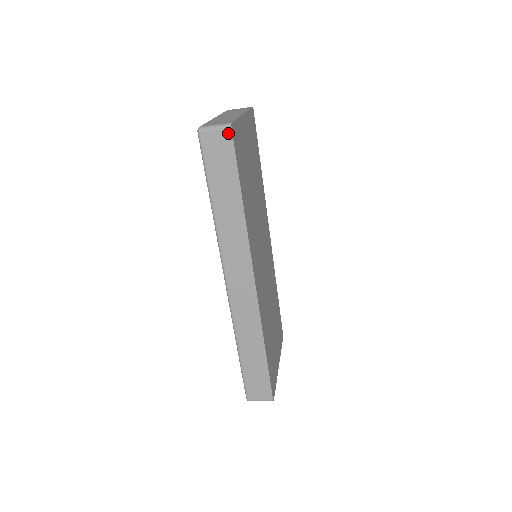
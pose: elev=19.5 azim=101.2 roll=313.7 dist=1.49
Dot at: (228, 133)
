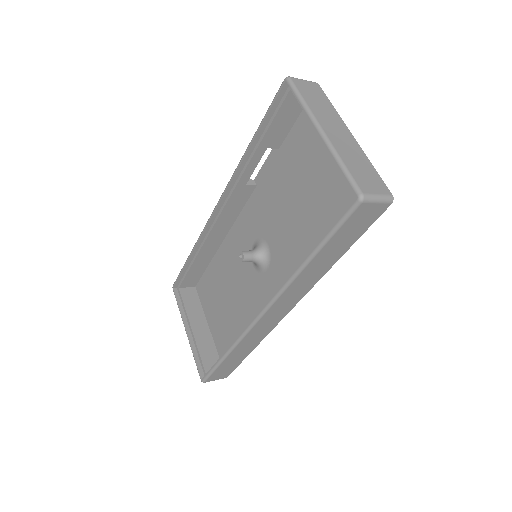
Dot at: (385, 207)
